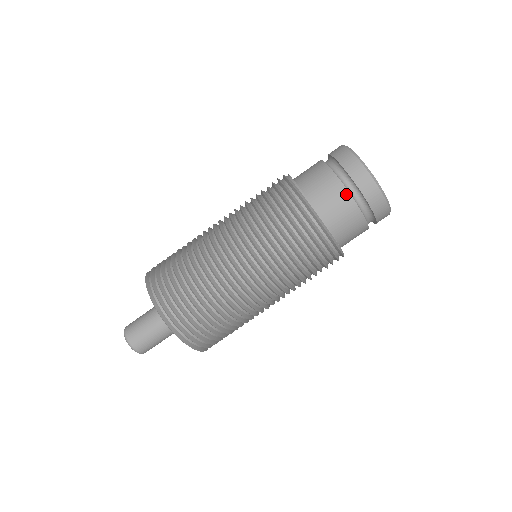
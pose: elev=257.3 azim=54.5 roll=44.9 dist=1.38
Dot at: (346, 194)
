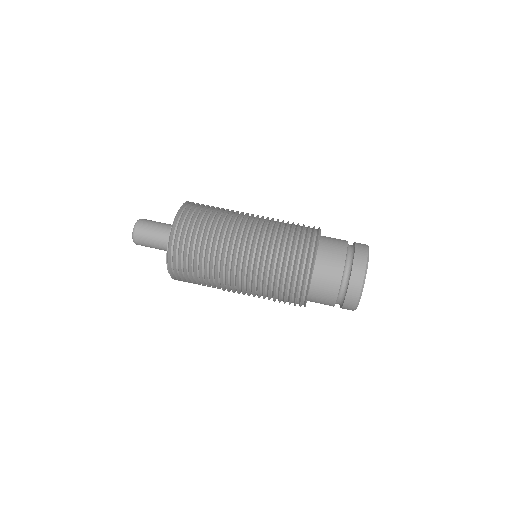
Dot at: occluded
